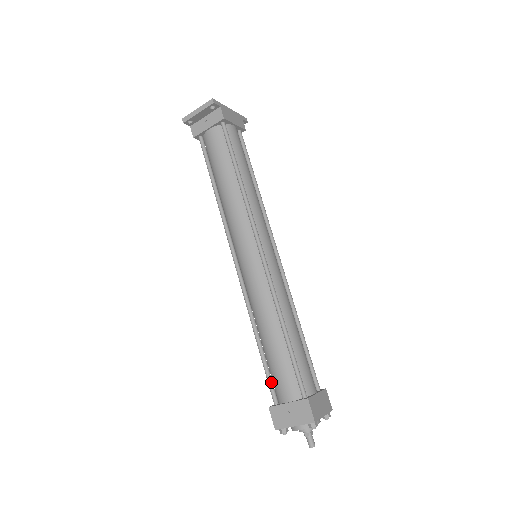
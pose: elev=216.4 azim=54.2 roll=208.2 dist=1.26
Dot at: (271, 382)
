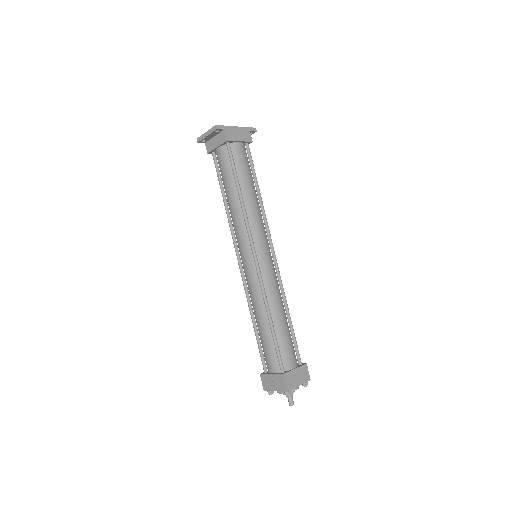
Dot at: (262, 356)
